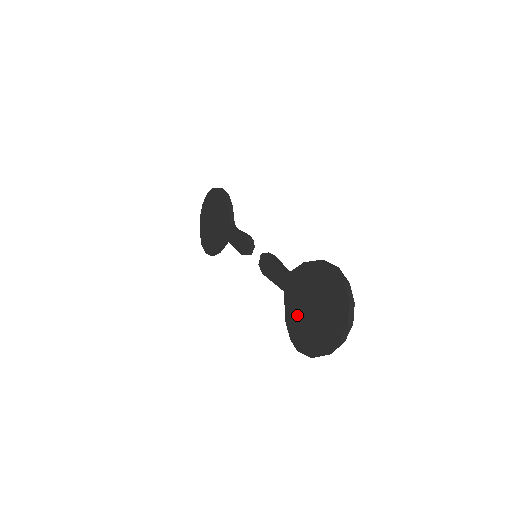
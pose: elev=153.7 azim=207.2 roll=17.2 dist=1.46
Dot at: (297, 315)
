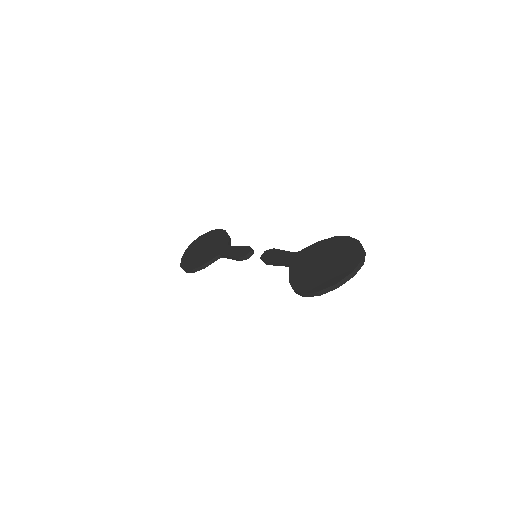
Dot at: (304, 272)
